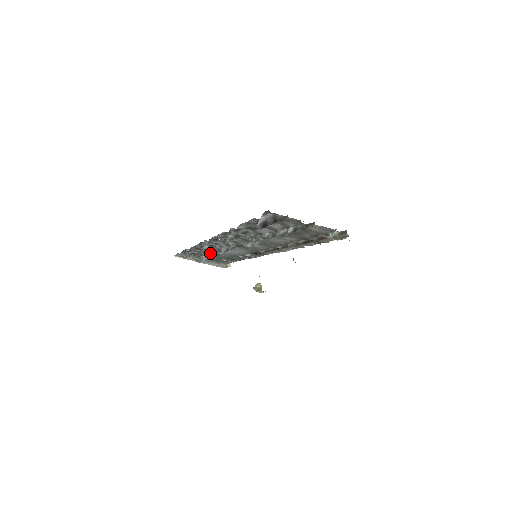
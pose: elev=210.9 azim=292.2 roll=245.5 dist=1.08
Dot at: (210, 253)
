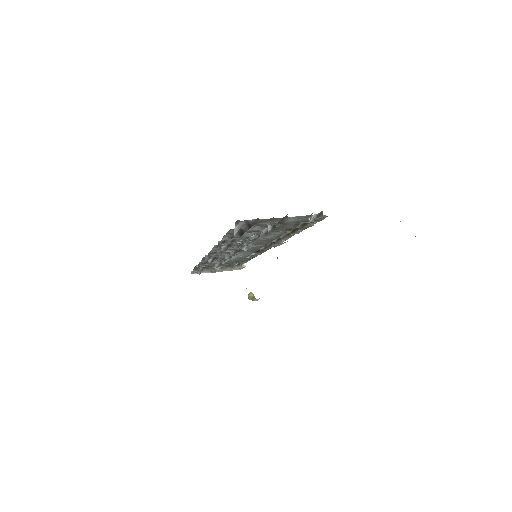
Dot at: (218, 263)
